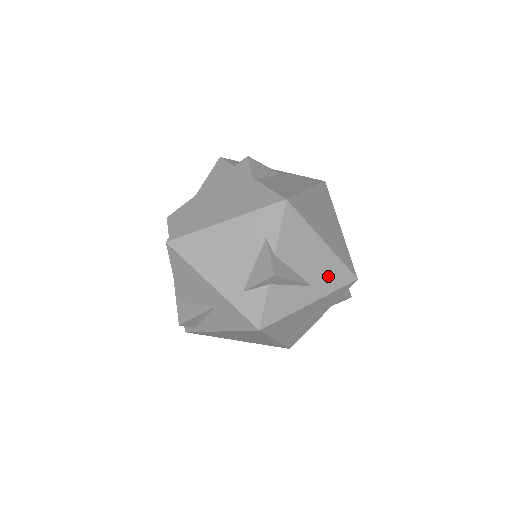
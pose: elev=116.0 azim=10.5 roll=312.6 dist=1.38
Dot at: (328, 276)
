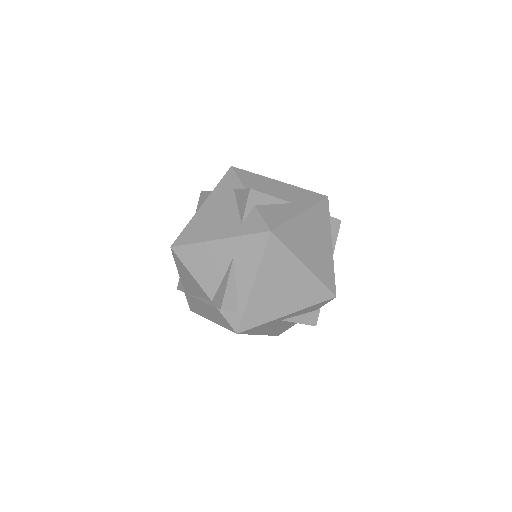
Dot at: (301, 197)
